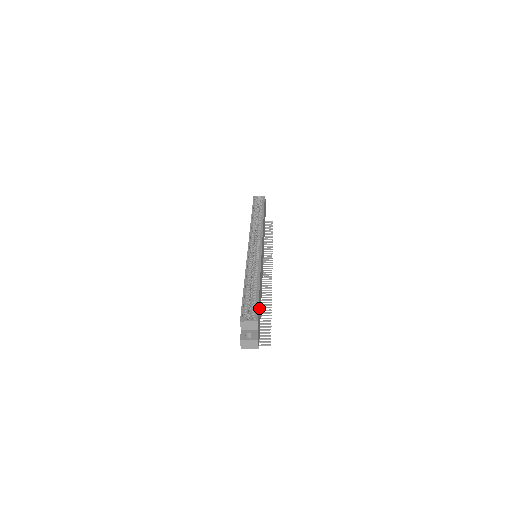
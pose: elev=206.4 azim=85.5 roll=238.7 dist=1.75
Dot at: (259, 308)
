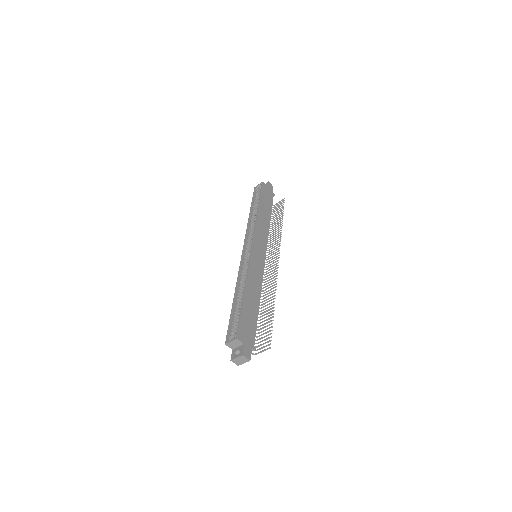
Dot at: (247, 319)
